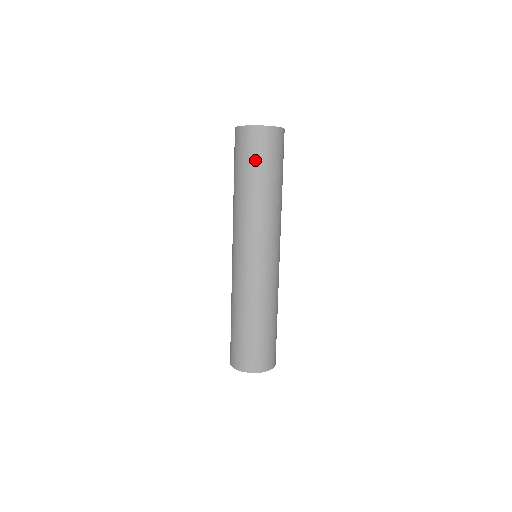
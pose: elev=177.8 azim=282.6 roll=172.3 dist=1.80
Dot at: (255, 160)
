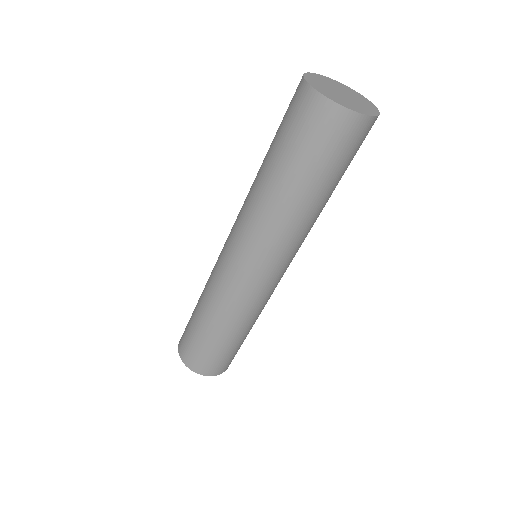
Dot at: (337, 164)
